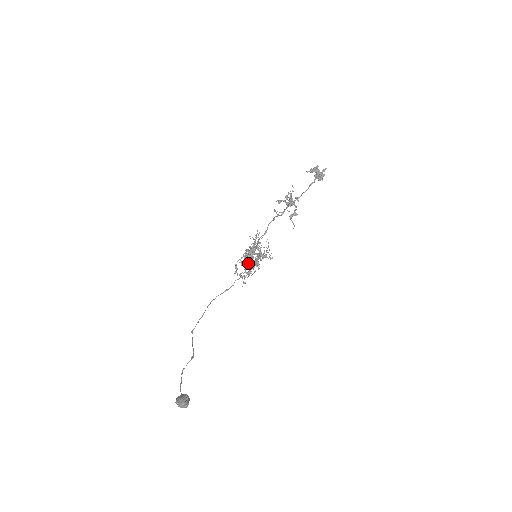
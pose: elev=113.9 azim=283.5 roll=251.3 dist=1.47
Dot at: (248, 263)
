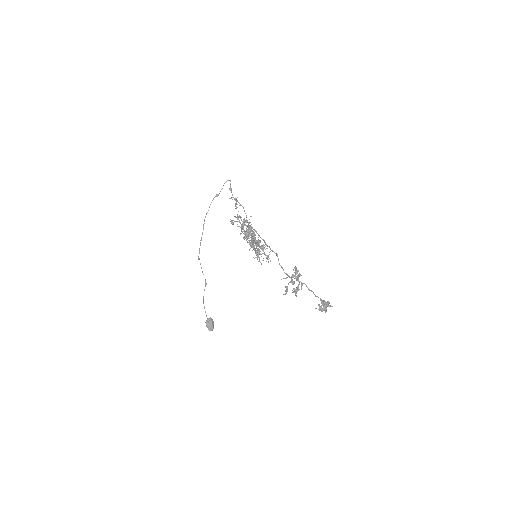
Dot at: occluded
